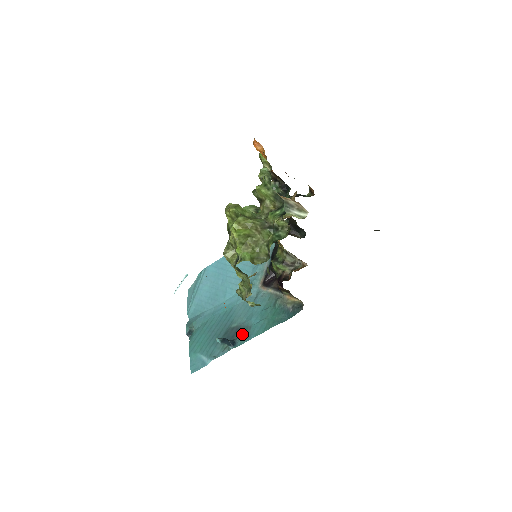
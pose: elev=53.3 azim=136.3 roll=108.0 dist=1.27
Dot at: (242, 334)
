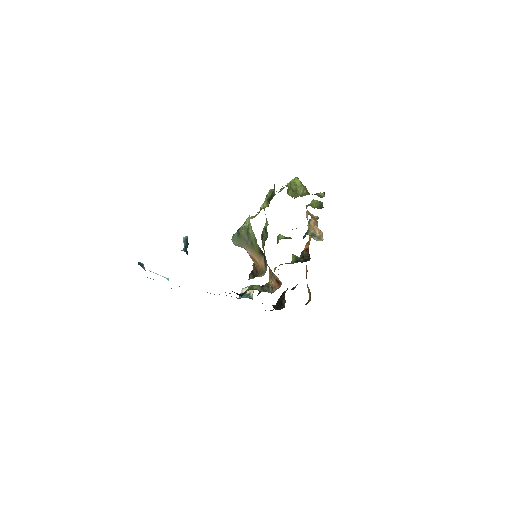
Dot at: occluded
